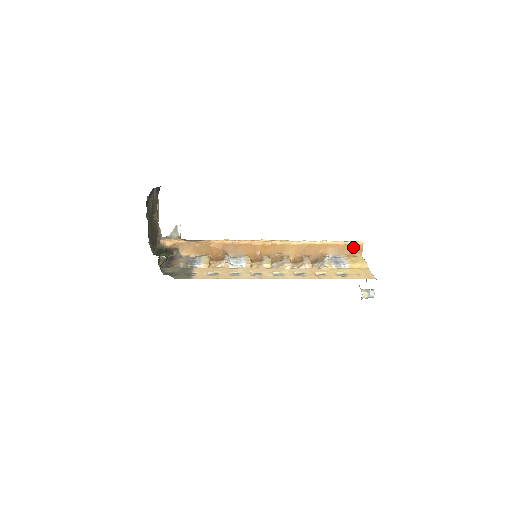
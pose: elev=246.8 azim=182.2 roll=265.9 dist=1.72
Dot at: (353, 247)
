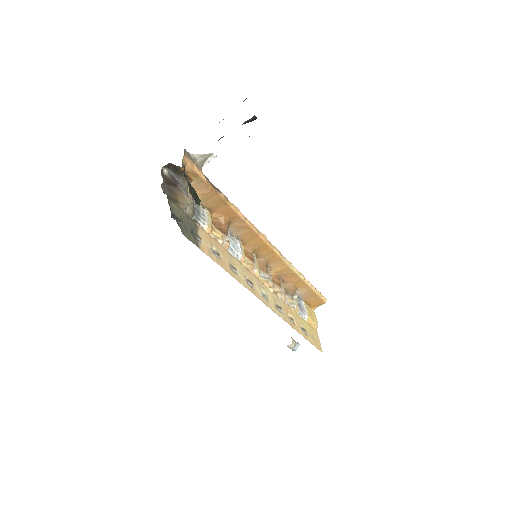
Dot at: (318, 300)
